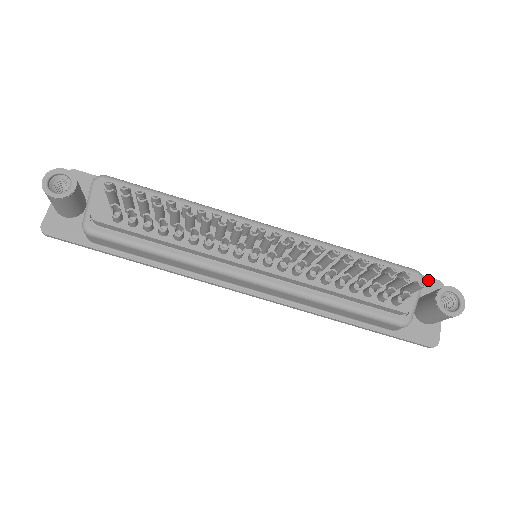
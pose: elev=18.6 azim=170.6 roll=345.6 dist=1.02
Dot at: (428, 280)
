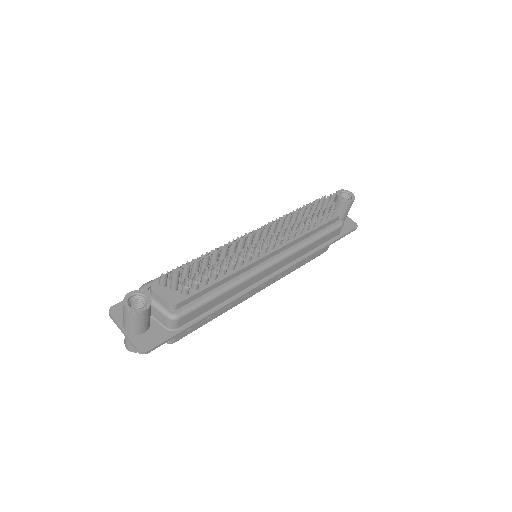
Dot at: occluded
